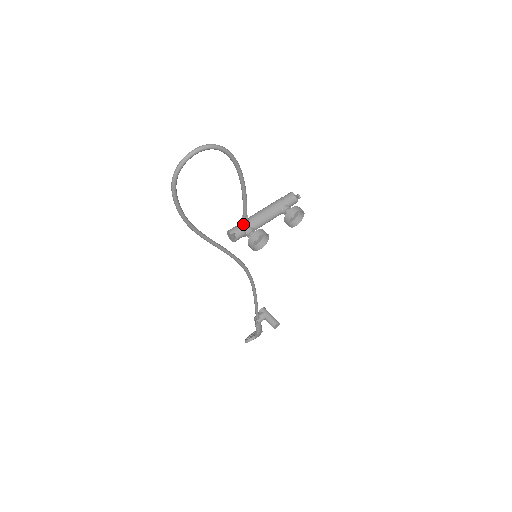
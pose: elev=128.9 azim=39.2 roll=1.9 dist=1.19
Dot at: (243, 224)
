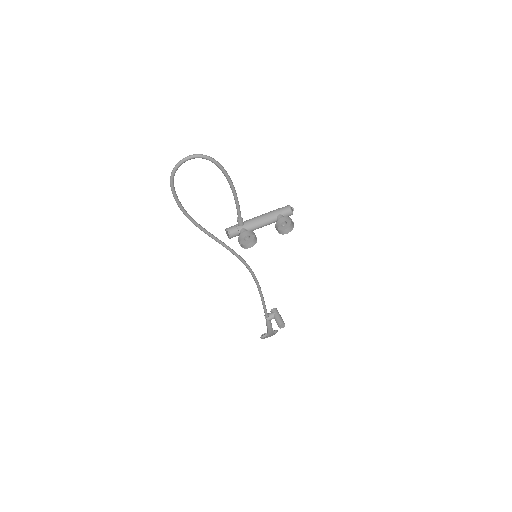
Dot at: (238, 225)
